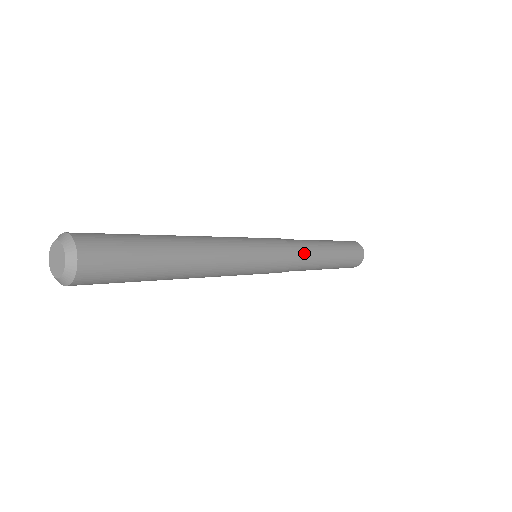
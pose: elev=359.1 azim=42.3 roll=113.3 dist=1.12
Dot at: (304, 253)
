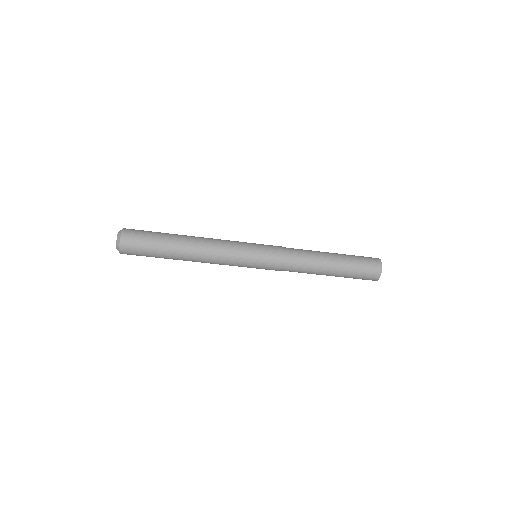
Dot at: (297, 251)
